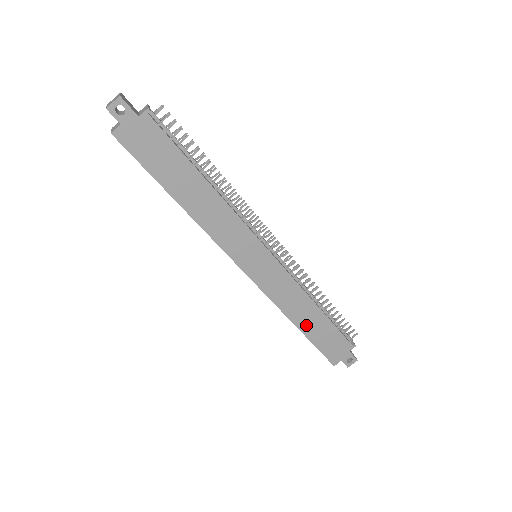
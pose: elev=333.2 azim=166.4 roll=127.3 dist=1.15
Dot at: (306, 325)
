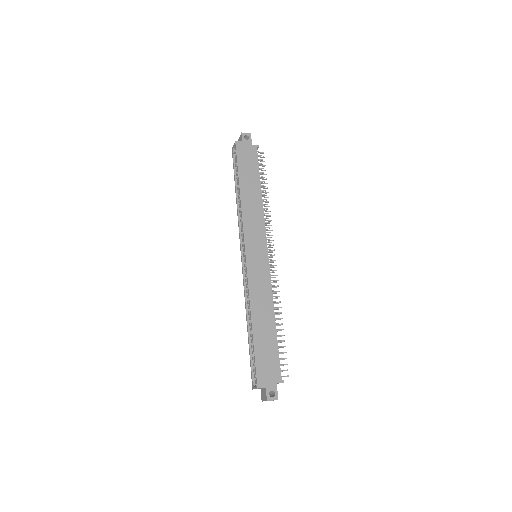
Dot at: (259, 327)
